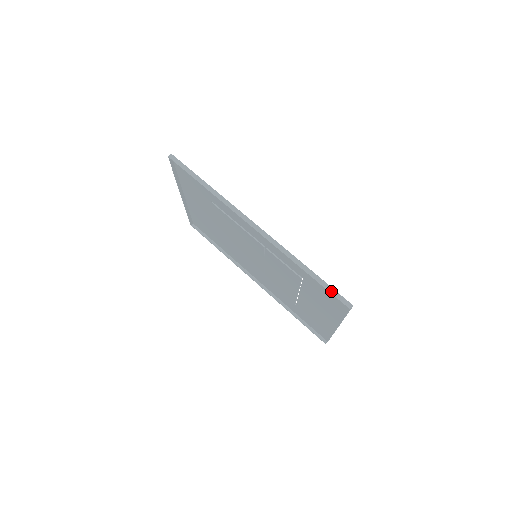
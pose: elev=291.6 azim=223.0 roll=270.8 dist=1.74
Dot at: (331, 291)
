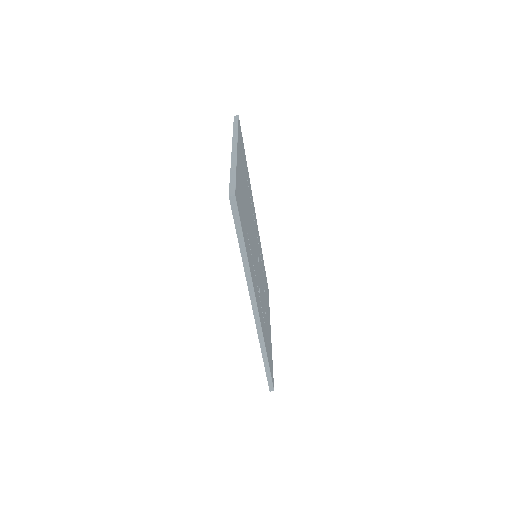
Dot at: (268, 378)
